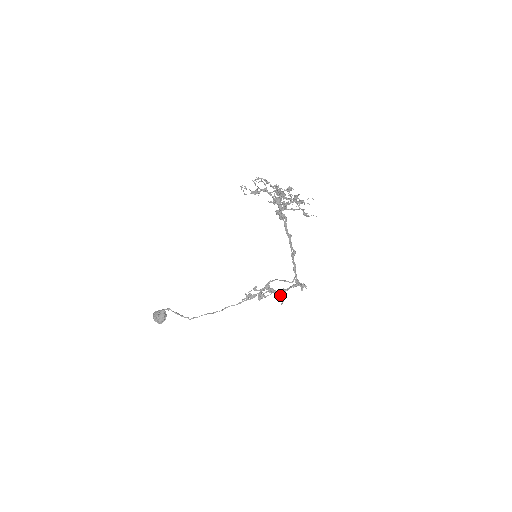
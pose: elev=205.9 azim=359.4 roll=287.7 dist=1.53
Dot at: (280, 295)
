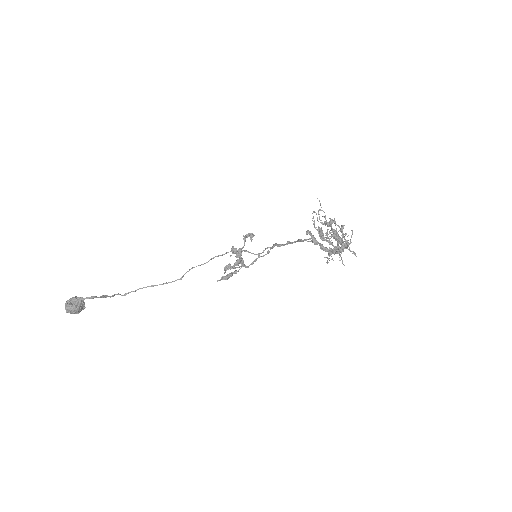
Dot at: (235, 253)
